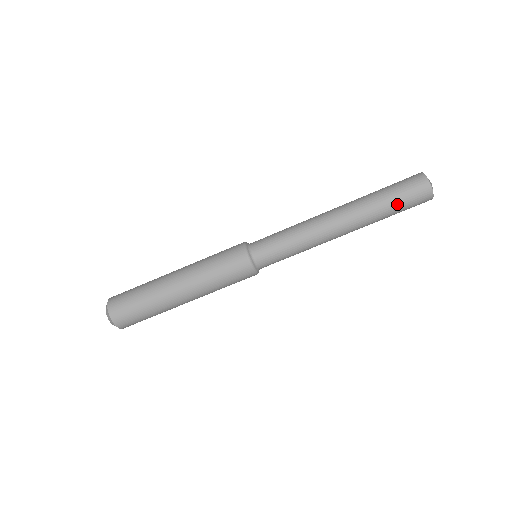
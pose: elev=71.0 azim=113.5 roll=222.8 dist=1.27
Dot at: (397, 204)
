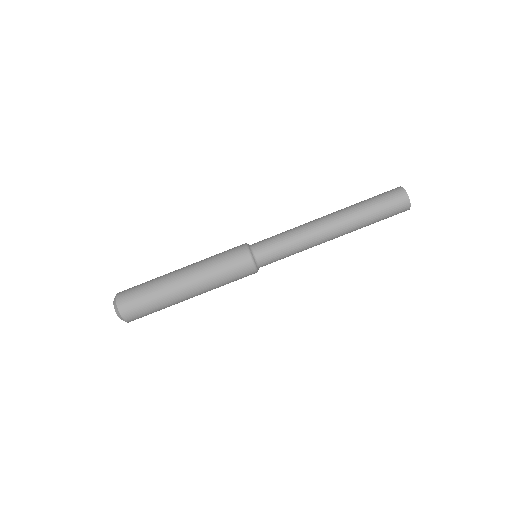
Dot at: (378, 205)
